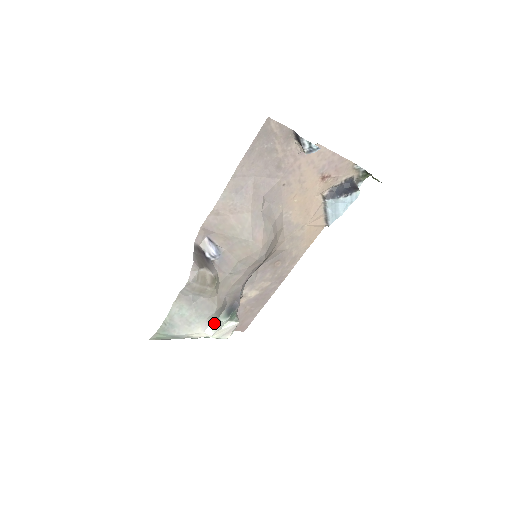
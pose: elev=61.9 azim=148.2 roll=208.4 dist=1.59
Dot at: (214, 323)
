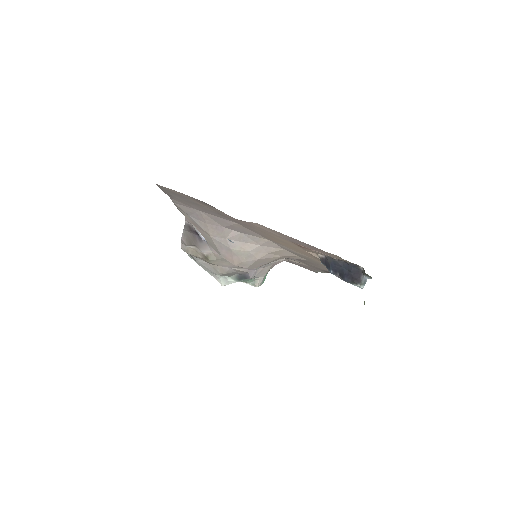
Dot at: (224, 279)
